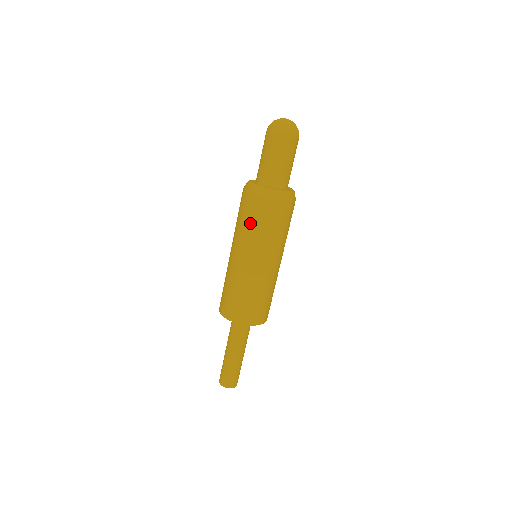
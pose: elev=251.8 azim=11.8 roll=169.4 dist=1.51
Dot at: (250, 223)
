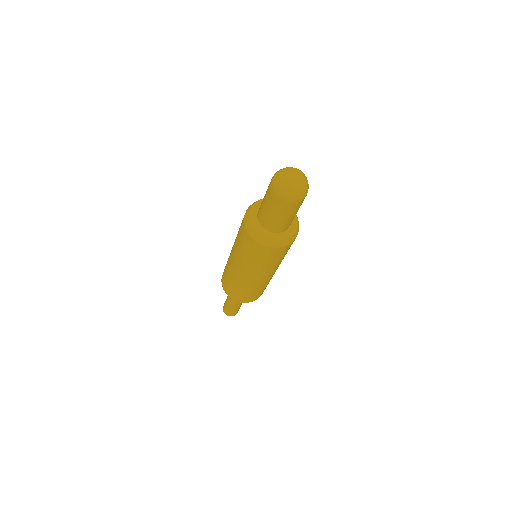
Dot at: (242, 248)
